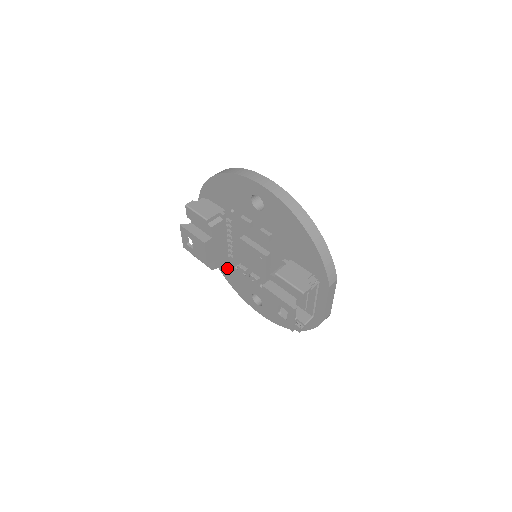
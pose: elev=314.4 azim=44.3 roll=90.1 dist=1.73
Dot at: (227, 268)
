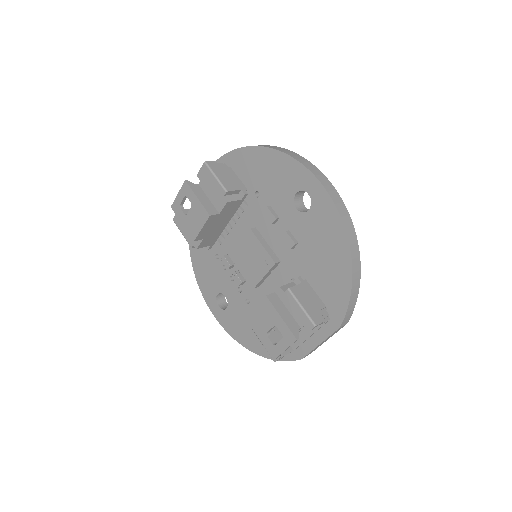
Dot at: (202, 252)
